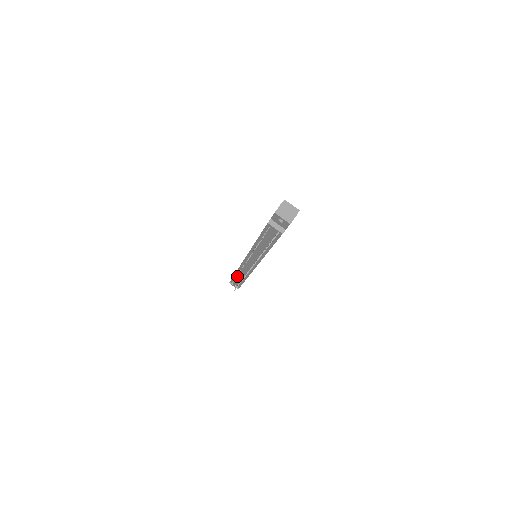
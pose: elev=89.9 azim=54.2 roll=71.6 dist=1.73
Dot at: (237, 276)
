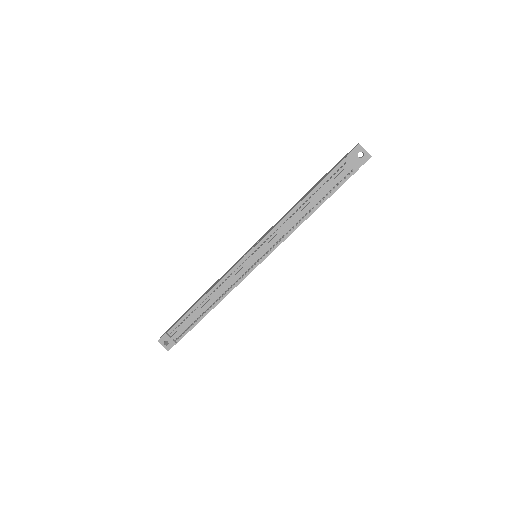
Dot at: (197, 308)
